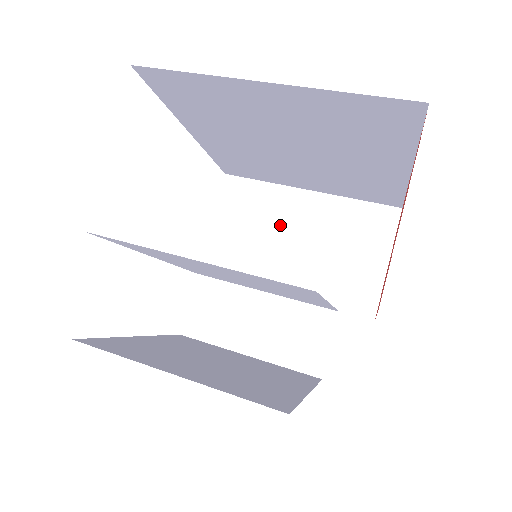
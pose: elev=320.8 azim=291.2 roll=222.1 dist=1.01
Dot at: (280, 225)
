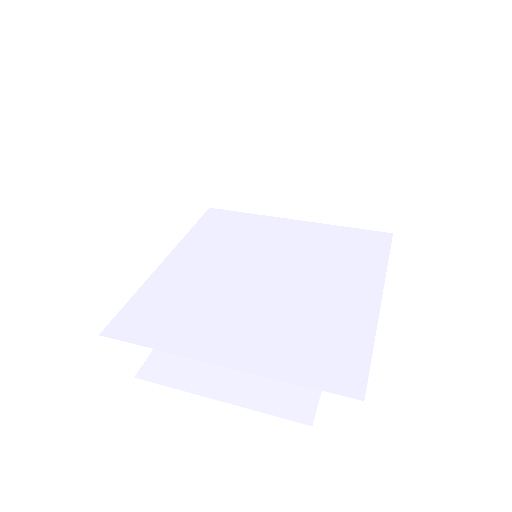
Dot at: (276, 151)
